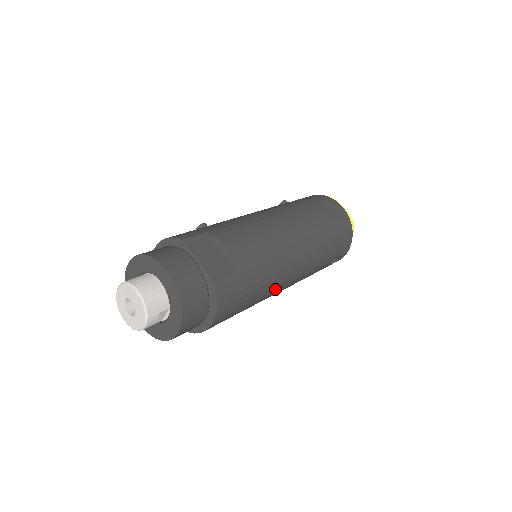
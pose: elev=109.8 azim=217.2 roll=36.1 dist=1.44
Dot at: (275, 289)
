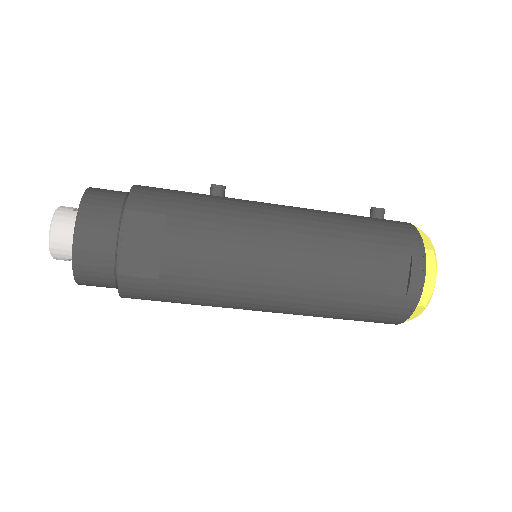
Dot at: occluded
